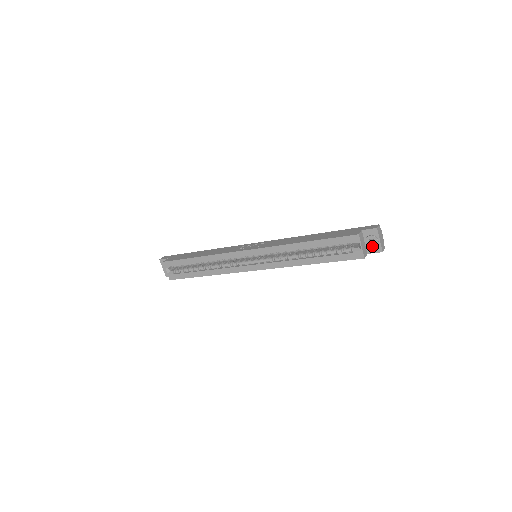
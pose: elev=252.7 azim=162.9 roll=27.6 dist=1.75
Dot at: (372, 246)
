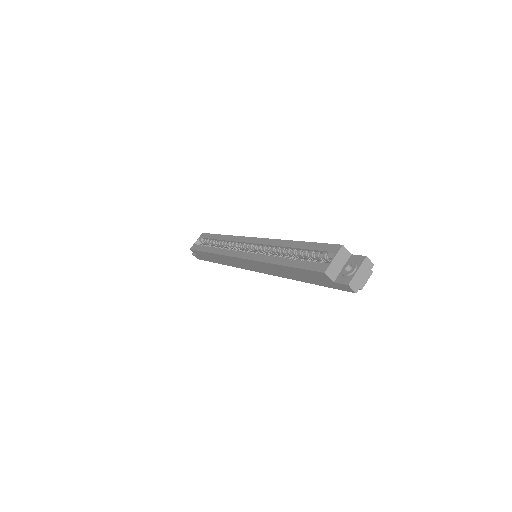
Dot at: (345, 273)
